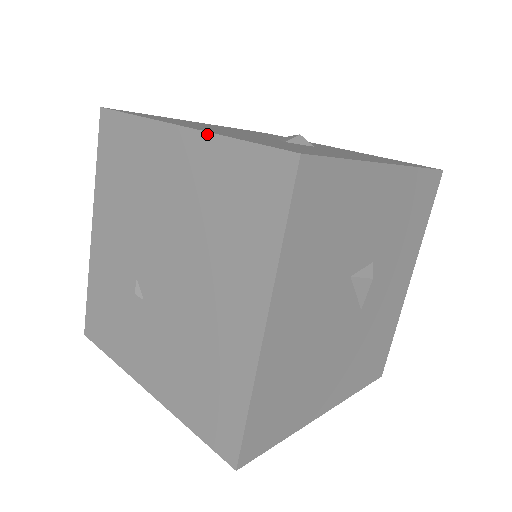
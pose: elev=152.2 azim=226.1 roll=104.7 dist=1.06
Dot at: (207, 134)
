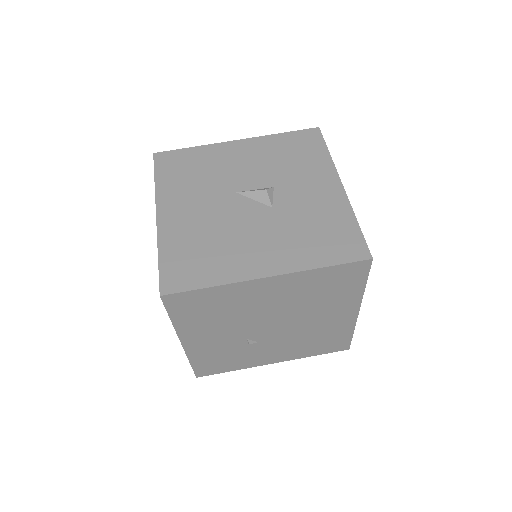
Dot at: (298, 273)
